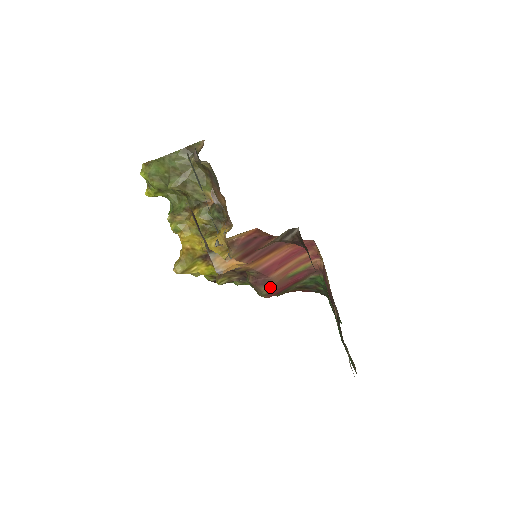
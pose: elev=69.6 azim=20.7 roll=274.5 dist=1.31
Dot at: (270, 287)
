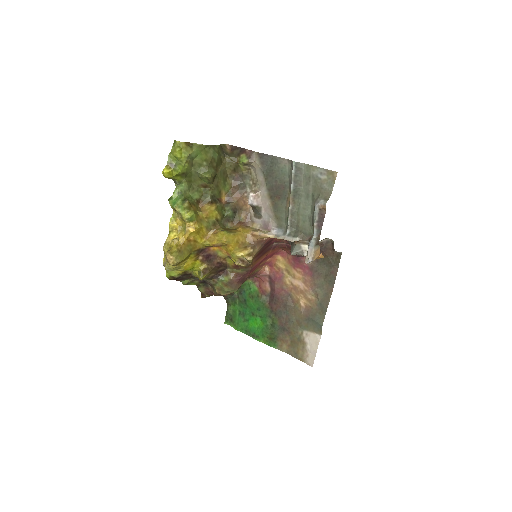
Dot at: occluded
